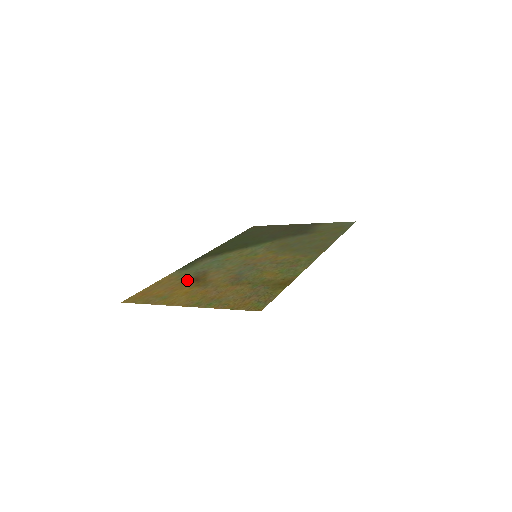
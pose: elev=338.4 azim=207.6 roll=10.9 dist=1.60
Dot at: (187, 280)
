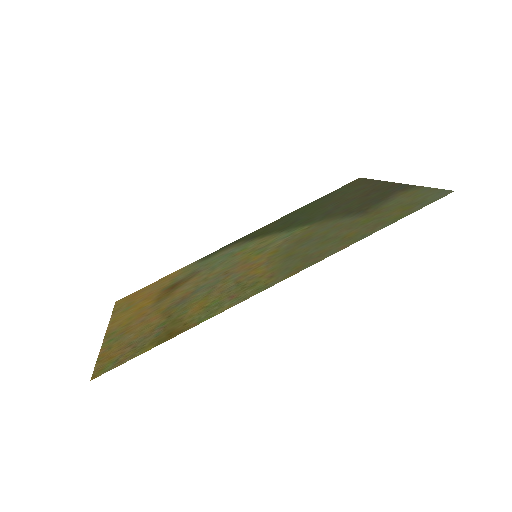
Dot at: (171, 284)
